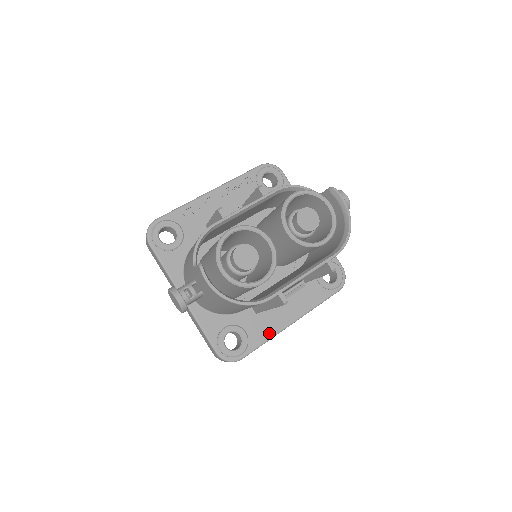
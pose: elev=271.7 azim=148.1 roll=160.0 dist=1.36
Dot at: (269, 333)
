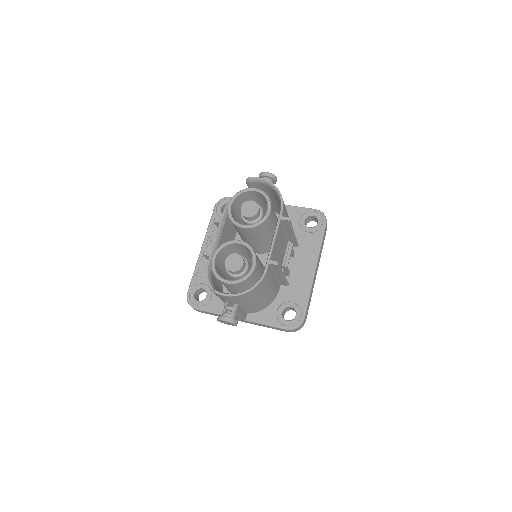
Dot at: (306, 289)
